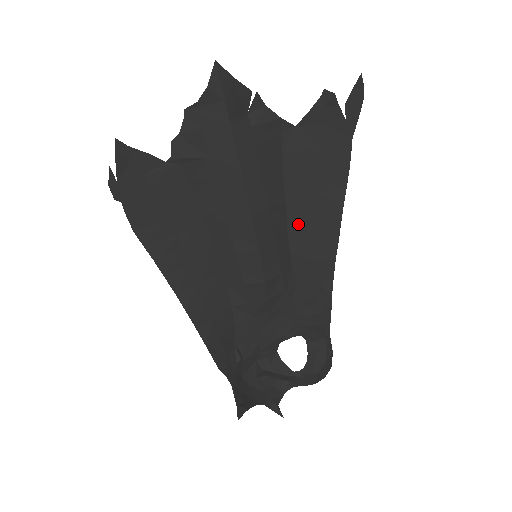
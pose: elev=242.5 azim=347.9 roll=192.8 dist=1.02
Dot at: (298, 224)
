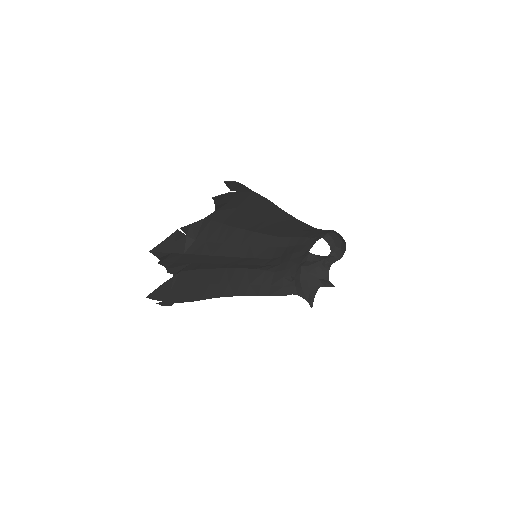
Dot at: (263, 229)
